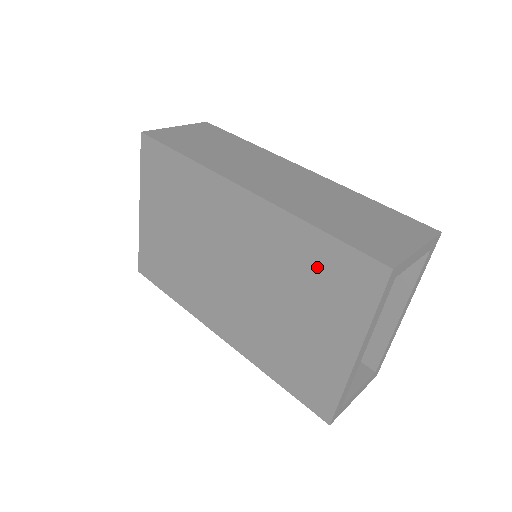
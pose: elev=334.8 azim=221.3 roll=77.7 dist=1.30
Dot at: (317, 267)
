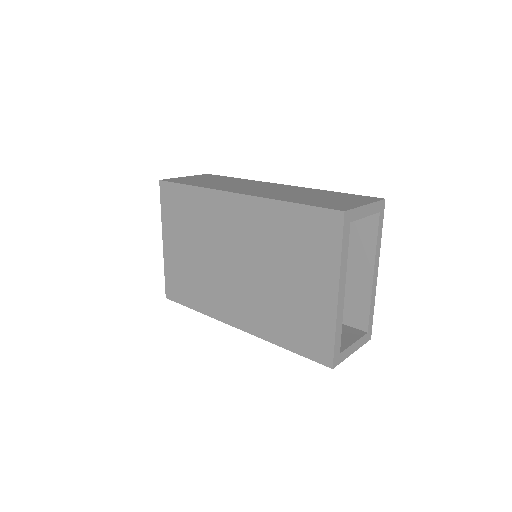
Dot at: (296, 232)
